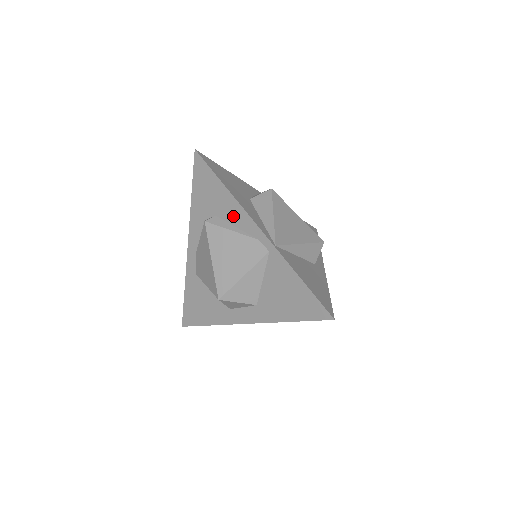
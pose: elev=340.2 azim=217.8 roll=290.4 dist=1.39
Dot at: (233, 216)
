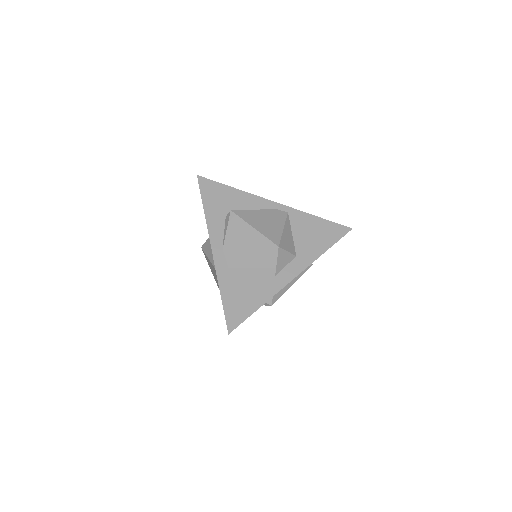
Dot at: (249, 204)
